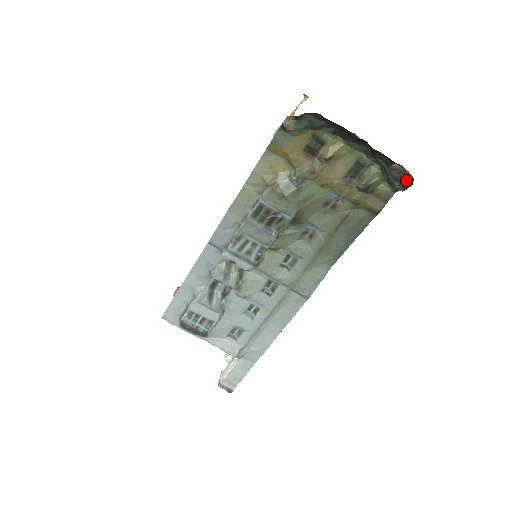
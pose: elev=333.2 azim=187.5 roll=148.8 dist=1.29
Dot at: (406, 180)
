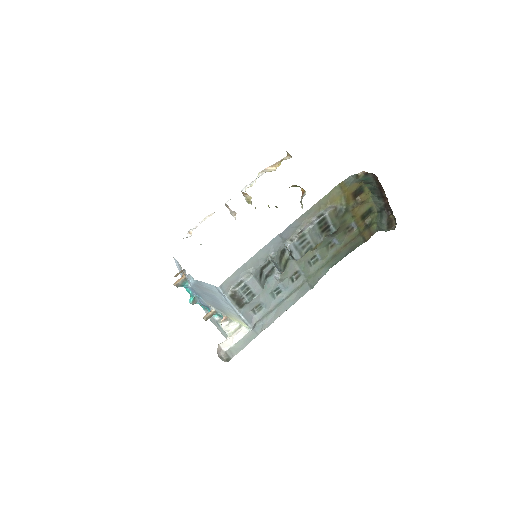
Dot at: (392, 226)
